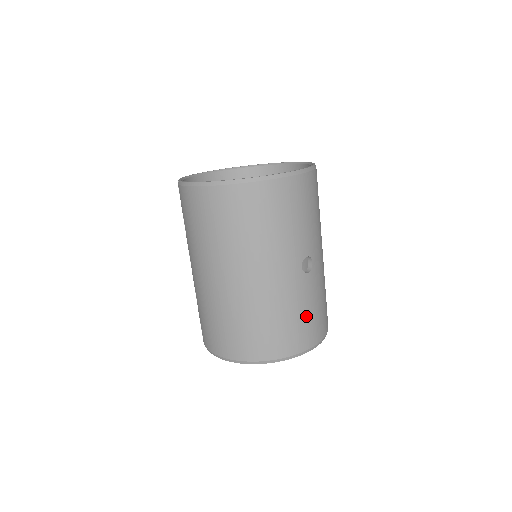
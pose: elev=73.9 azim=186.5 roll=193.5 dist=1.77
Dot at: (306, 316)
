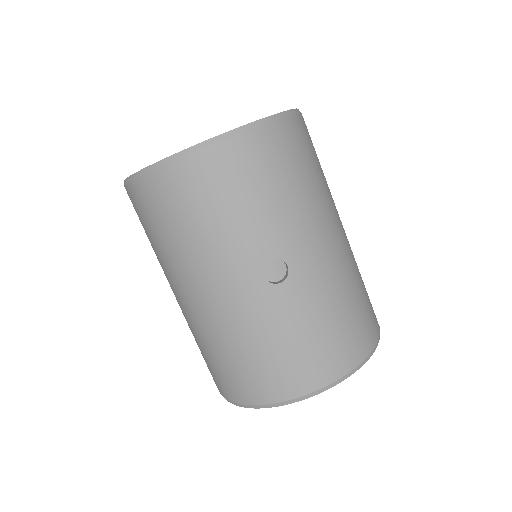
Dot at: (293, 346)
